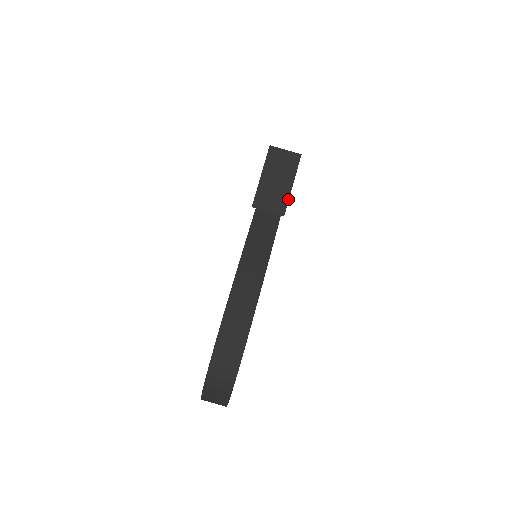
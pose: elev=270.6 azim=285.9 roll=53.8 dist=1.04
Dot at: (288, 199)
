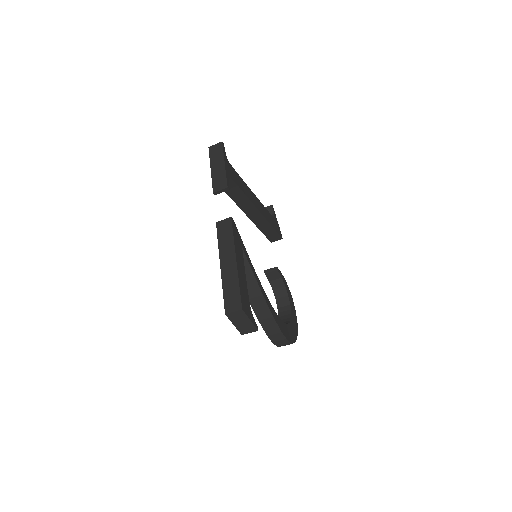
Dot at: (254, 325)
